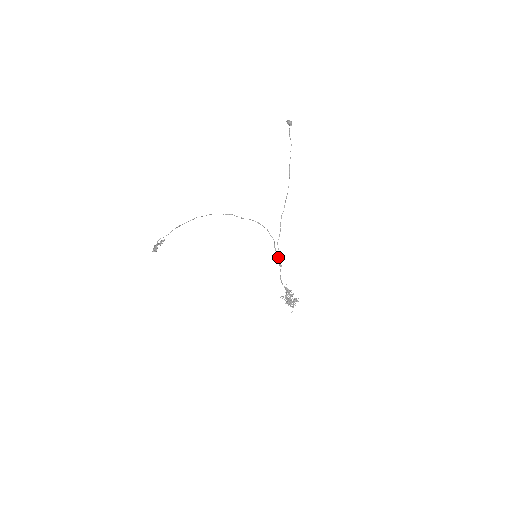
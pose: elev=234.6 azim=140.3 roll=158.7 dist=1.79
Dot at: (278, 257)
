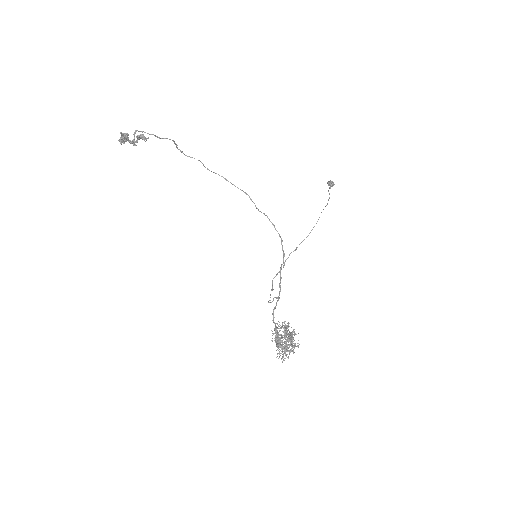
Dot at: (280, 282)
